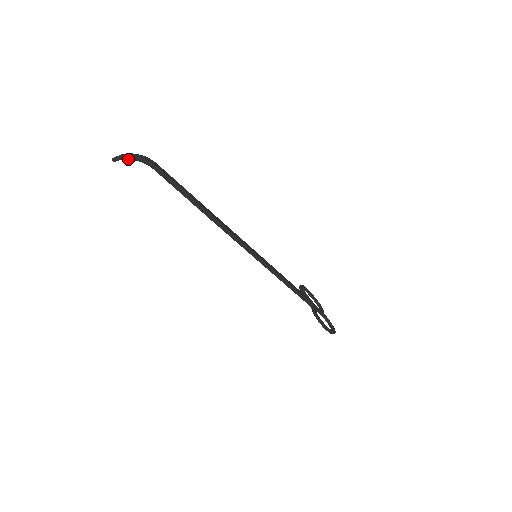
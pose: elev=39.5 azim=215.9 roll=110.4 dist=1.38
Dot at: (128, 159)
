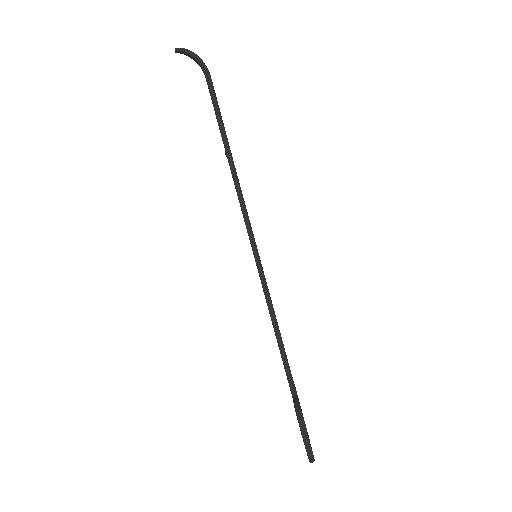
Dot at: (189, 53)
